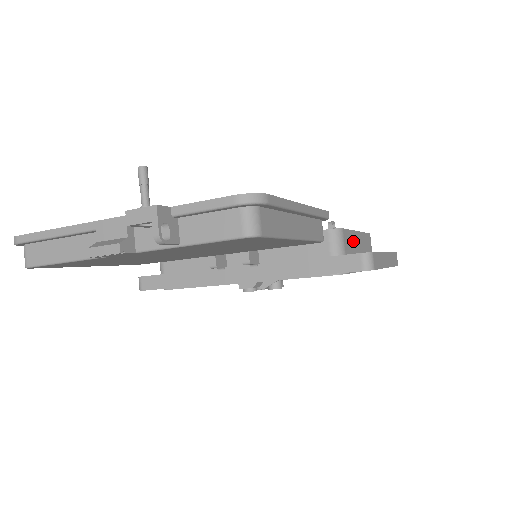
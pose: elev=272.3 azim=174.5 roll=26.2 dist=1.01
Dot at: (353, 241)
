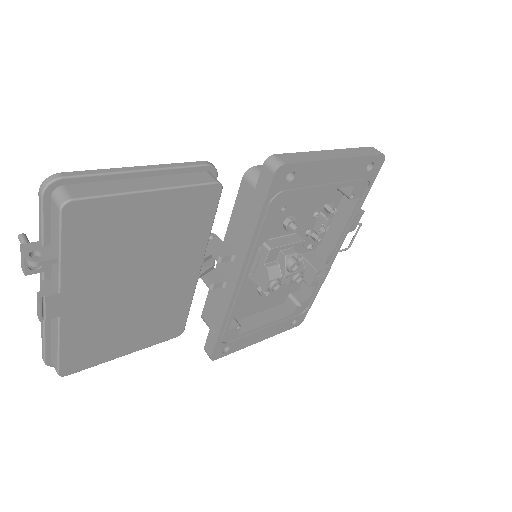
Dot at: occluded
